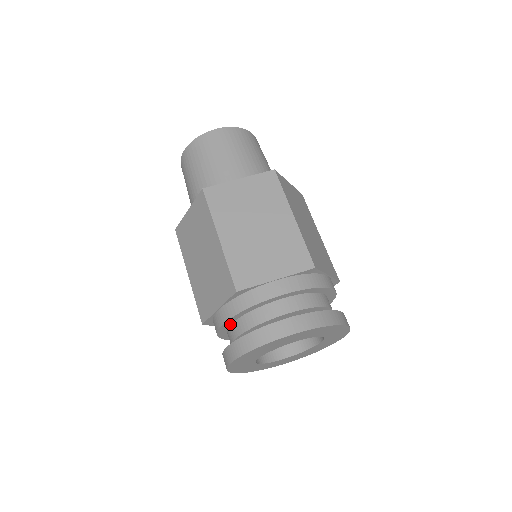
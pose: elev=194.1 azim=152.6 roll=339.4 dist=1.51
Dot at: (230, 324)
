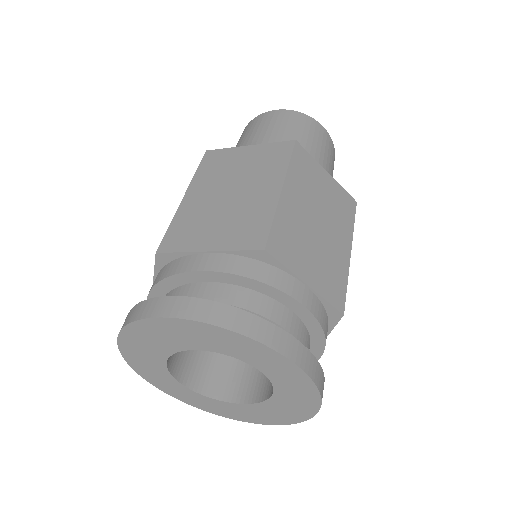
Dot at: occluded
